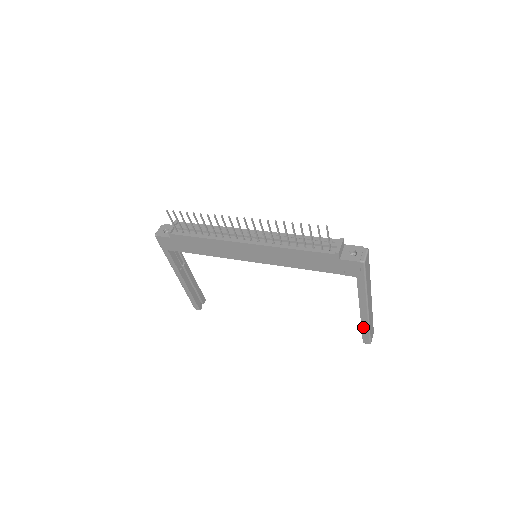
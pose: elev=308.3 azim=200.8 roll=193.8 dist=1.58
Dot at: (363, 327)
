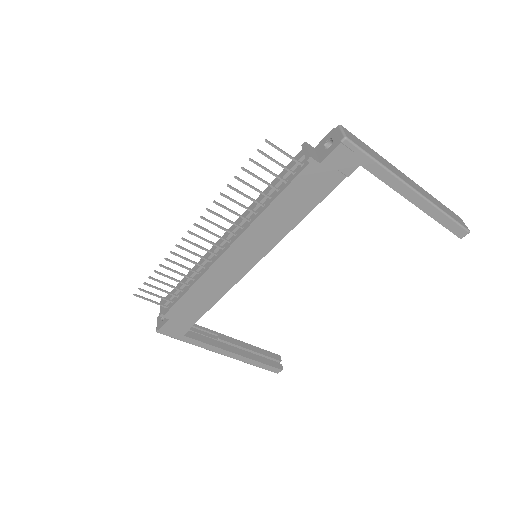
Dot at: (438, 219)
